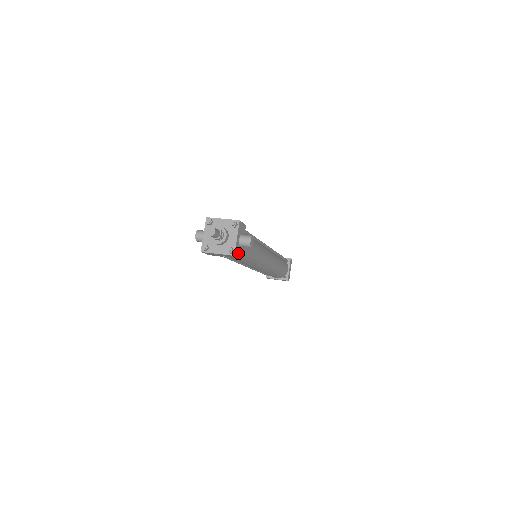
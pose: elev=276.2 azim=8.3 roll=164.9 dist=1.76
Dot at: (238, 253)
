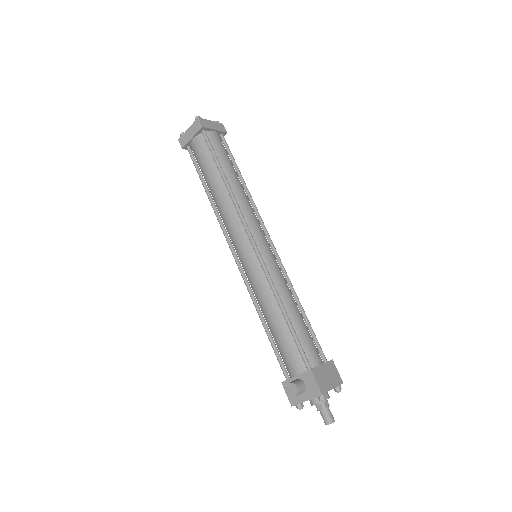
Dot at: occluded
